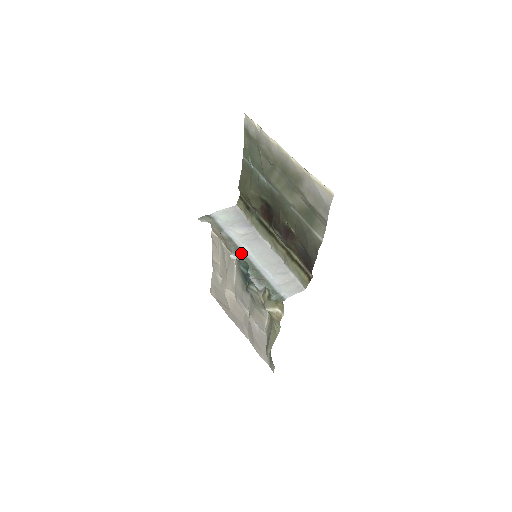
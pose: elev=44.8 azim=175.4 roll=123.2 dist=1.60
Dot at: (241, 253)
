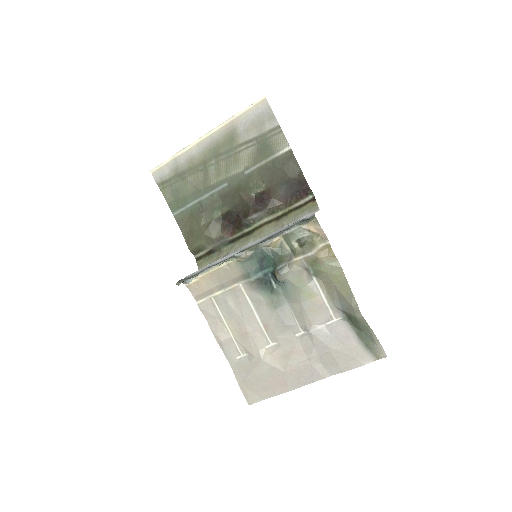
Dot at: (242, 251)
